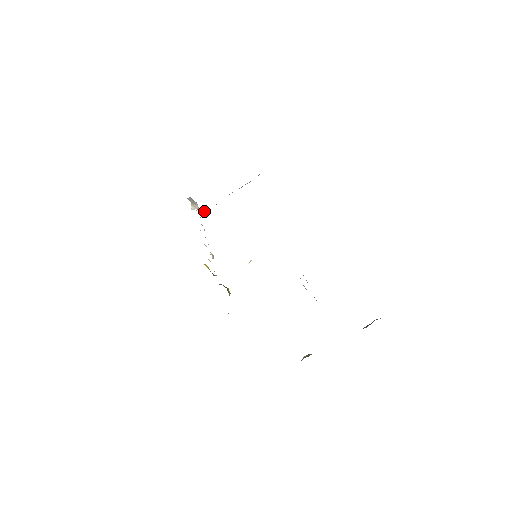
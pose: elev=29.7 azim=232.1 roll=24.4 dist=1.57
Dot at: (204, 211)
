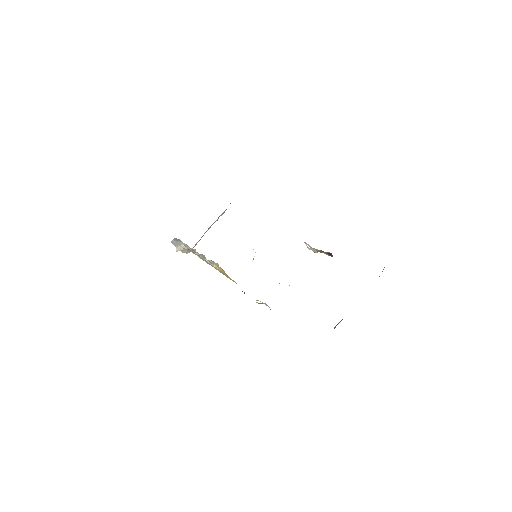
Dot at: (189, 252)
